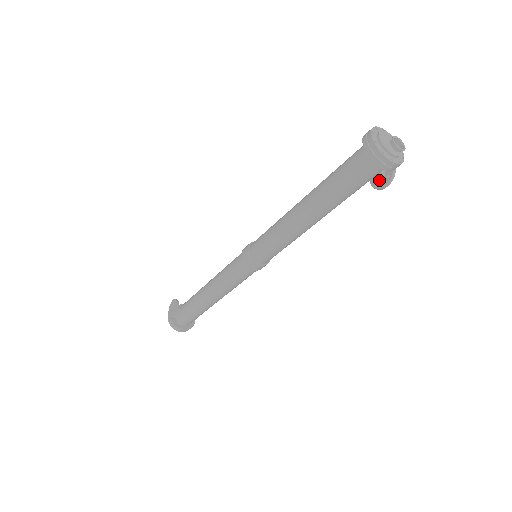
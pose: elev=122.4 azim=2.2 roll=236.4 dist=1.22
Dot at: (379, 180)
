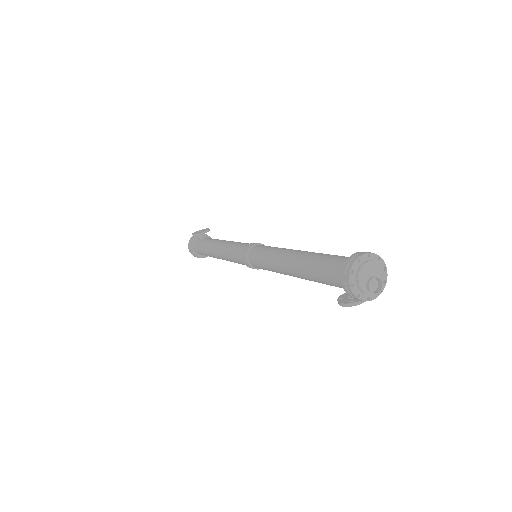
Dot at: (346, 297)
